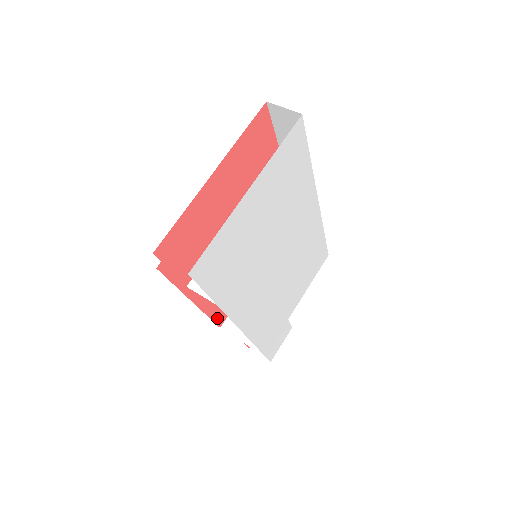
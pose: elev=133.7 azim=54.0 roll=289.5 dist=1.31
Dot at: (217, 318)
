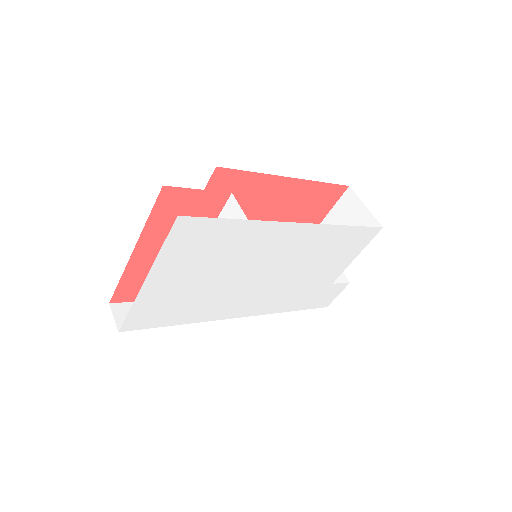
Dot at: occluded
